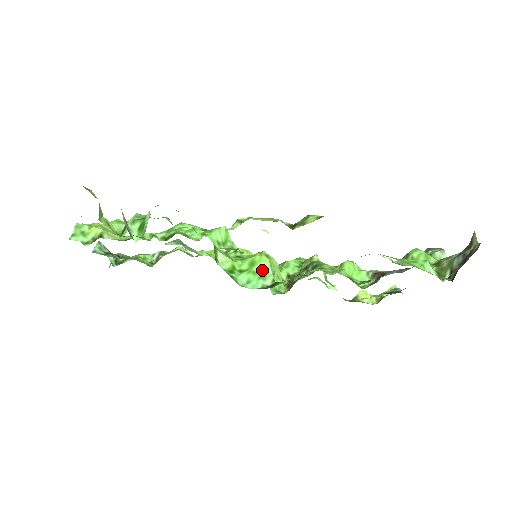
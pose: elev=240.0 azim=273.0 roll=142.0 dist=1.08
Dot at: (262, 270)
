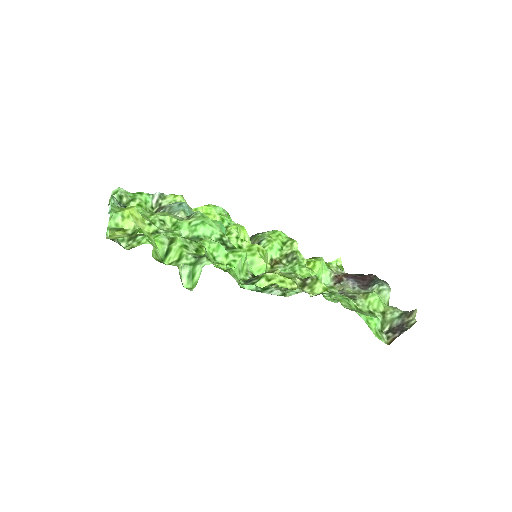
Dot at: (258, 271)
